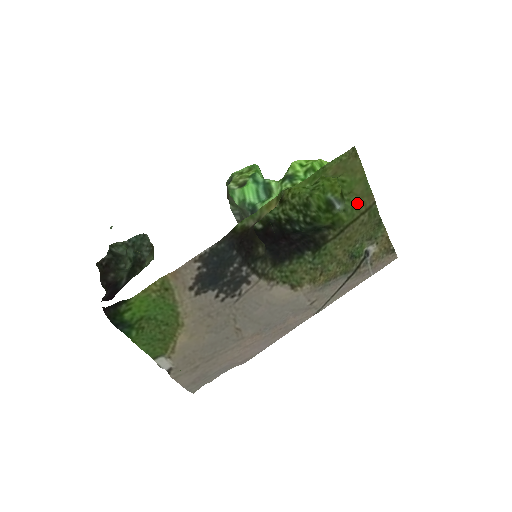
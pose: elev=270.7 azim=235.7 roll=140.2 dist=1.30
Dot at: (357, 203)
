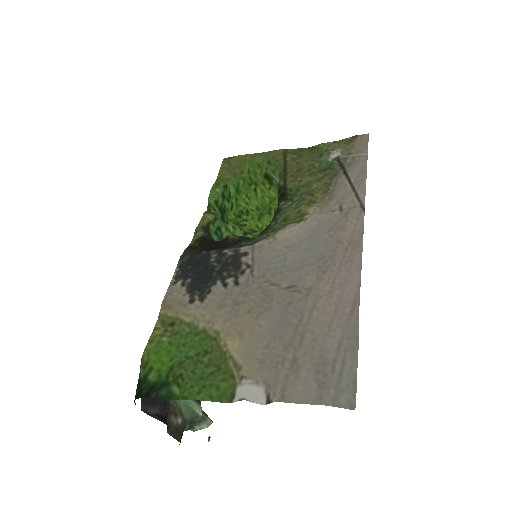
Dot at: (271, 161)
